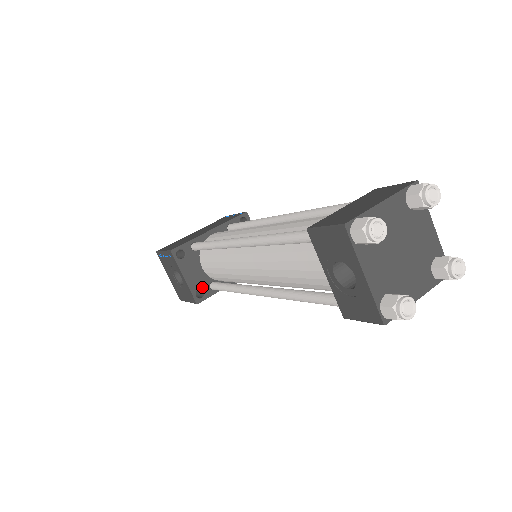
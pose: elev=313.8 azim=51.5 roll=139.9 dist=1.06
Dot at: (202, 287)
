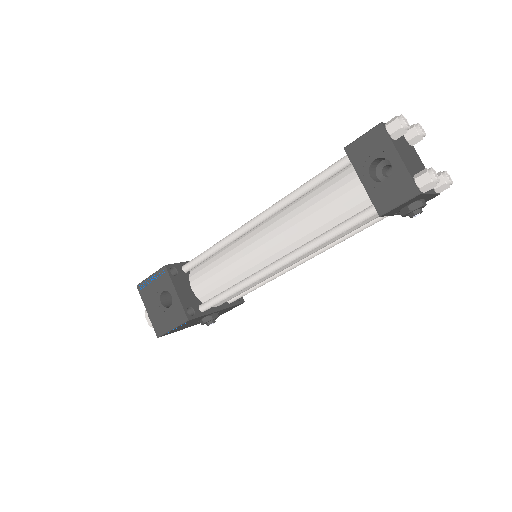
Dot at: (192, 306)
